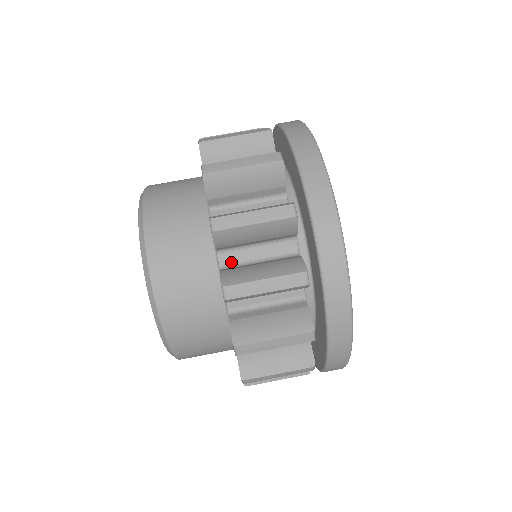
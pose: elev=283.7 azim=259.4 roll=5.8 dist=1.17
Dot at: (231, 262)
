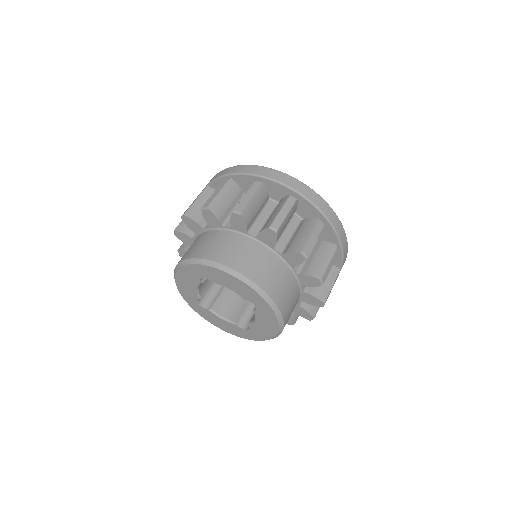
Dot at: occluded
